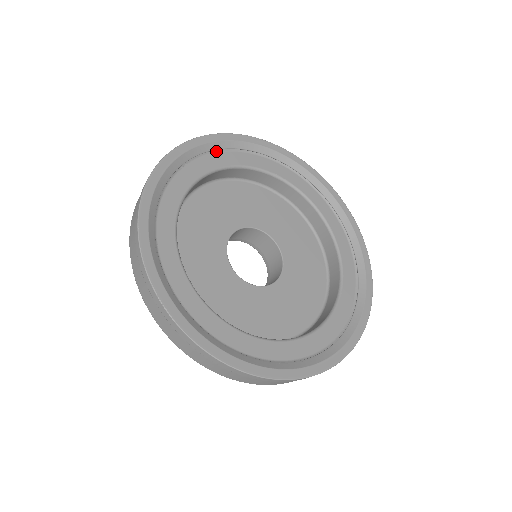
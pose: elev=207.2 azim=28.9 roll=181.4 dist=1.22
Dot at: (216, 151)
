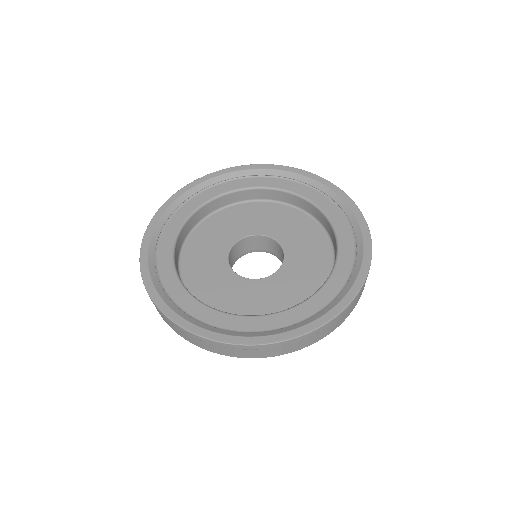
Dot at: (165, 225)
